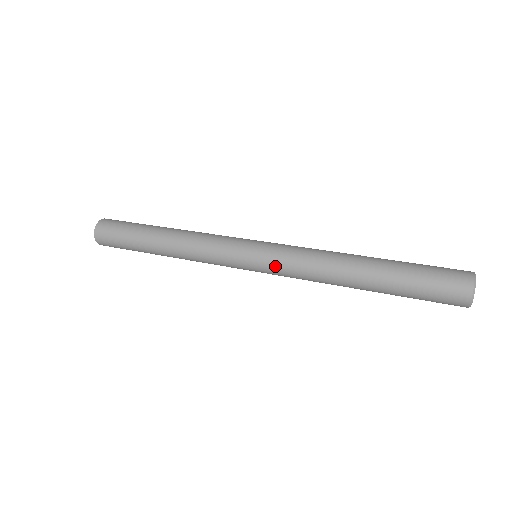
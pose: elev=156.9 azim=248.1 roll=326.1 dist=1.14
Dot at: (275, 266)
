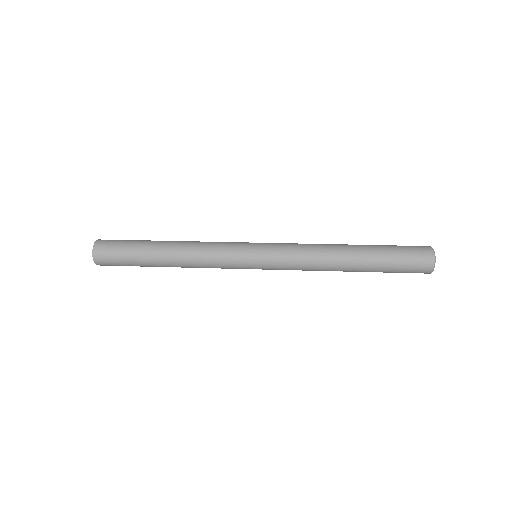
Dot at: (278, 251)
